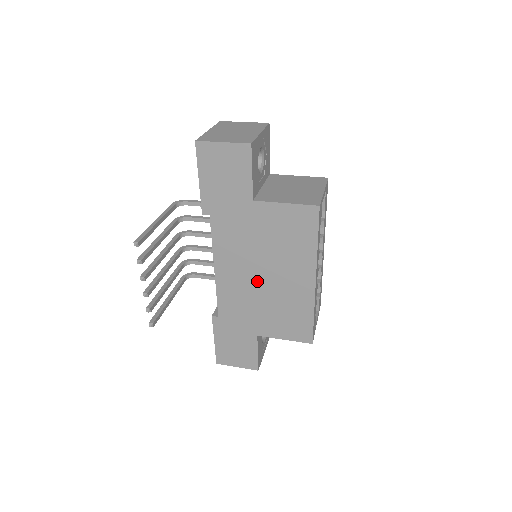
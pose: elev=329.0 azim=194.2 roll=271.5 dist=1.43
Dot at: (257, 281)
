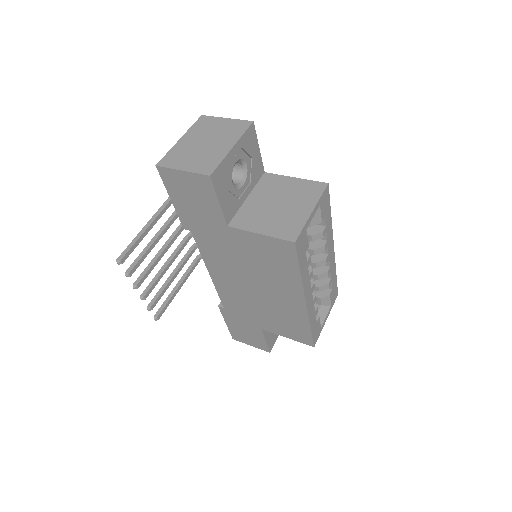
Dot at: (250, 290)
